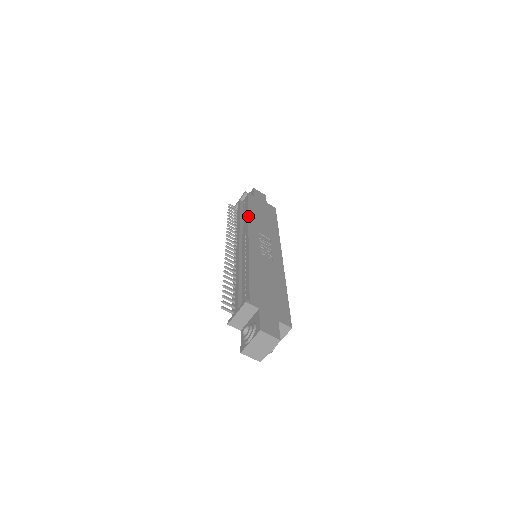
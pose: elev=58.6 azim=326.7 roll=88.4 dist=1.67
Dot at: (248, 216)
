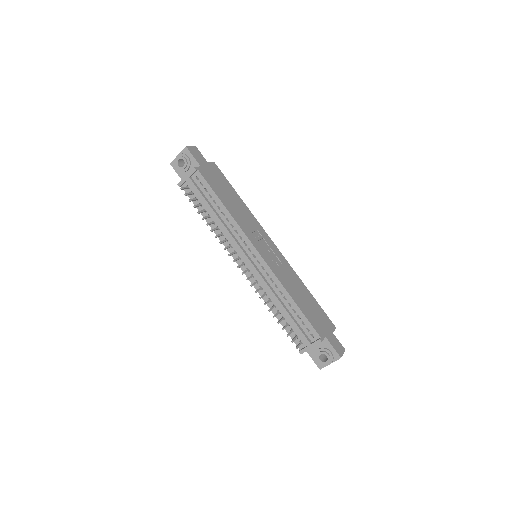
Dot at: (232, 216)
